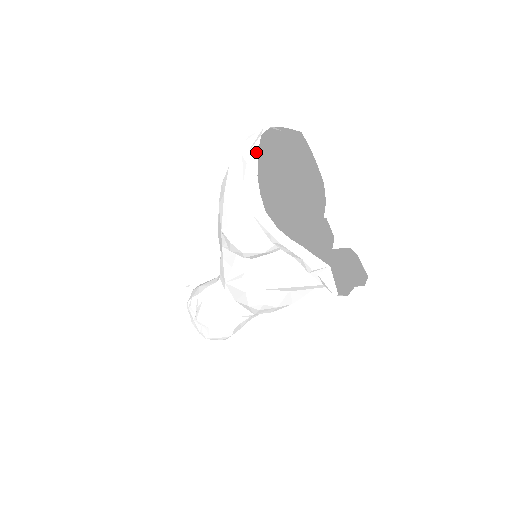
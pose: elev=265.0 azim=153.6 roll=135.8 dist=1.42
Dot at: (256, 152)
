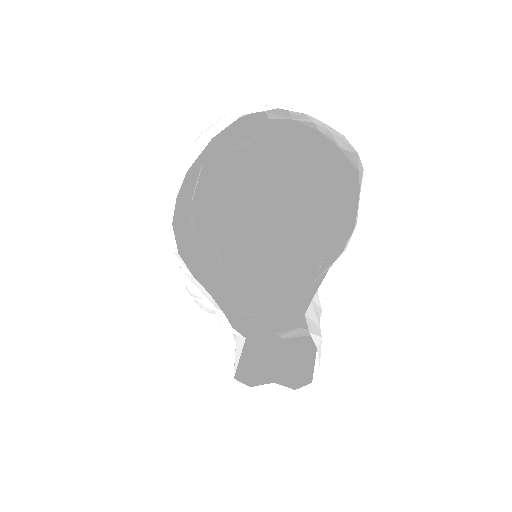
Dot at: (210, 137)
